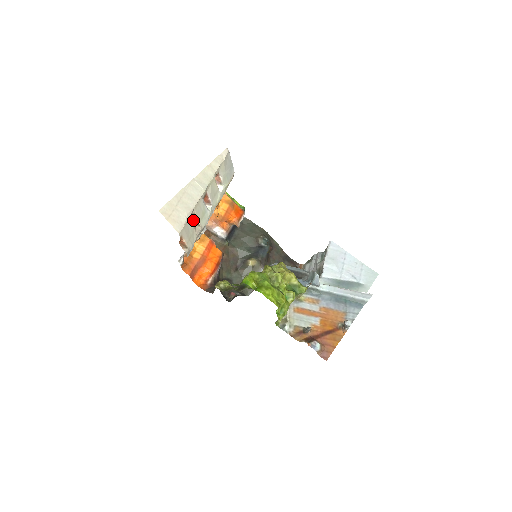
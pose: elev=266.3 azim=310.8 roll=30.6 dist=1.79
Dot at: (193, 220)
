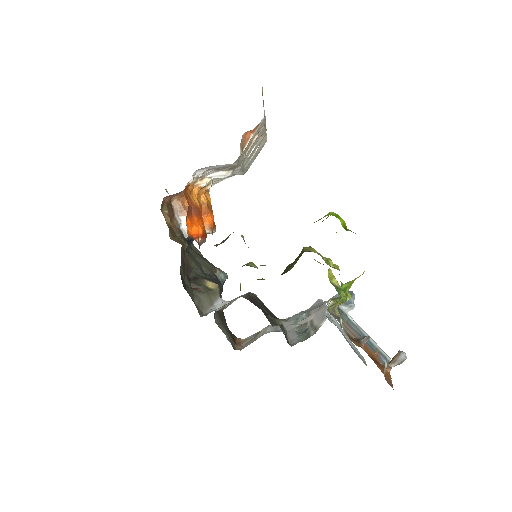
Dot at: occluded
